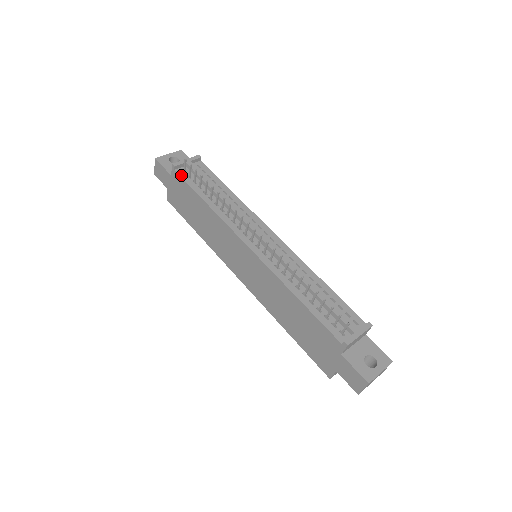
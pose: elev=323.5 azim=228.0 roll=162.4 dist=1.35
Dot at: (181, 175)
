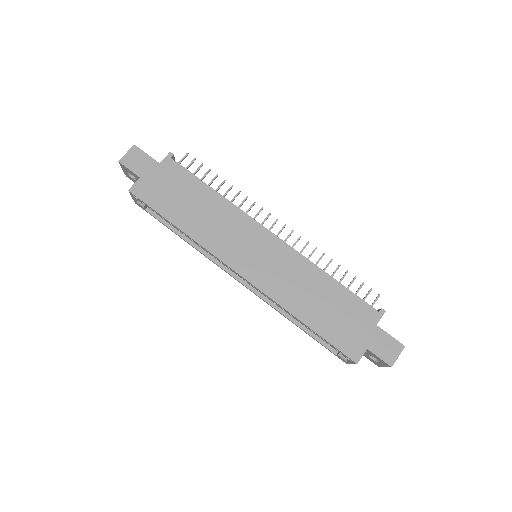
Dot at: (179, 164)
